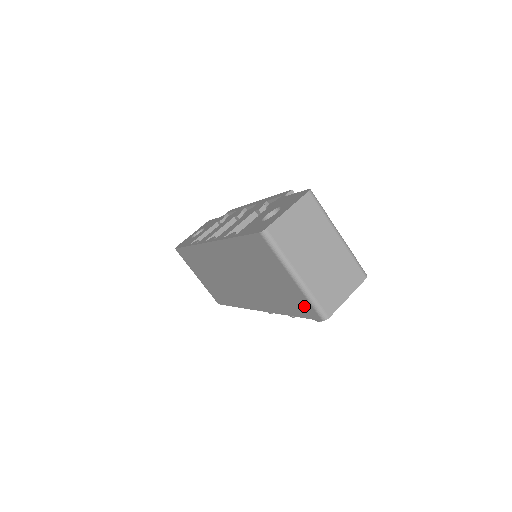
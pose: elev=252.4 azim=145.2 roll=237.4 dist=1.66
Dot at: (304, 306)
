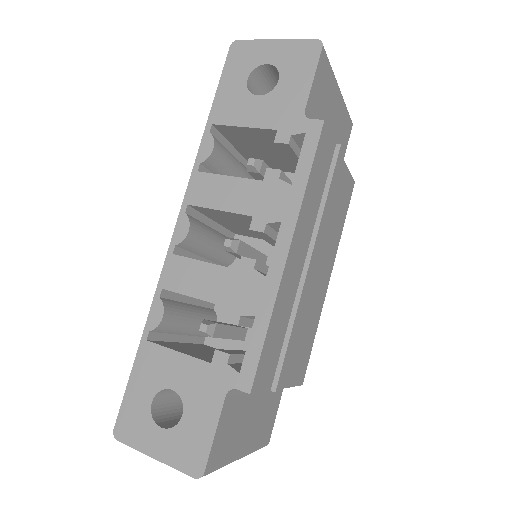
Dot at: occluded
